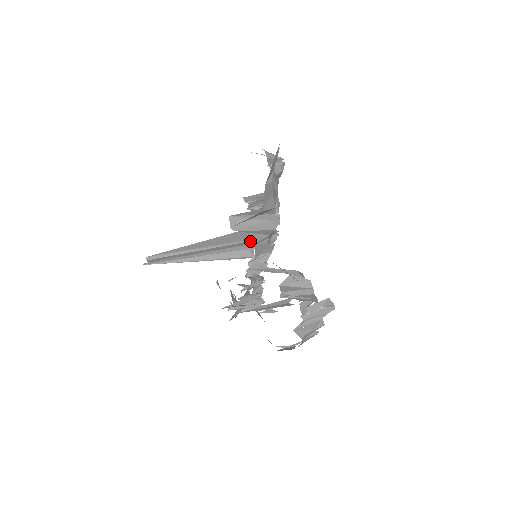
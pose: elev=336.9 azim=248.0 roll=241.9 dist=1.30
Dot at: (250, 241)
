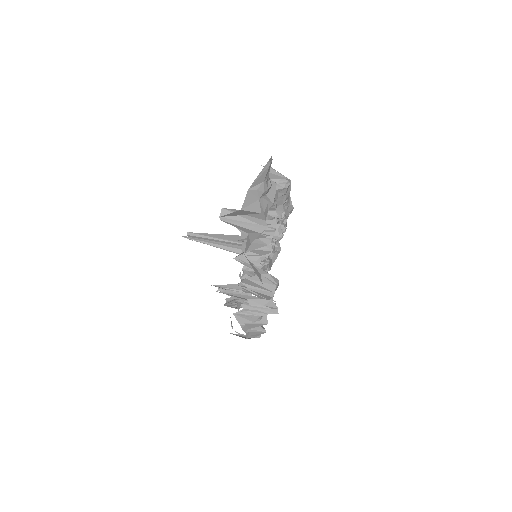
Dot at: (276, 250)
